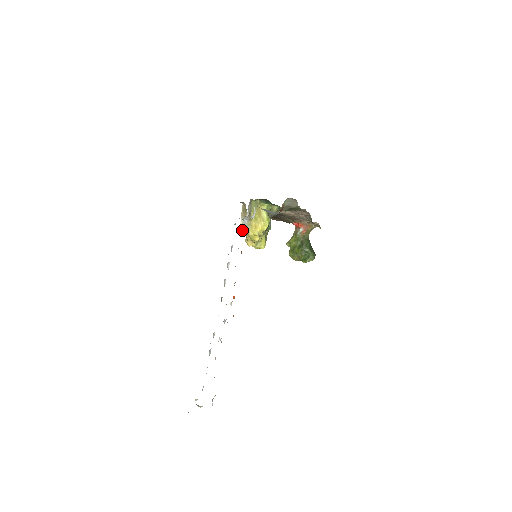
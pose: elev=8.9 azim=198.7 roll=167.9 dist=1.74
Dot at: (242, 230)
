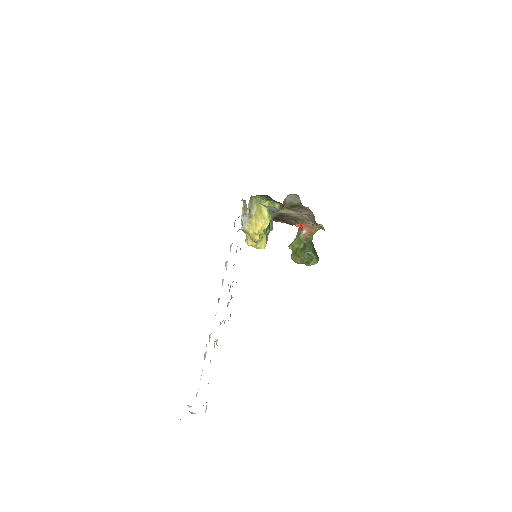
Dot at: (242, 228)
